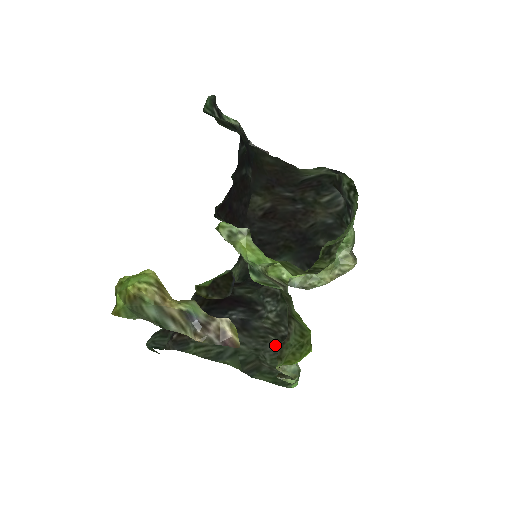
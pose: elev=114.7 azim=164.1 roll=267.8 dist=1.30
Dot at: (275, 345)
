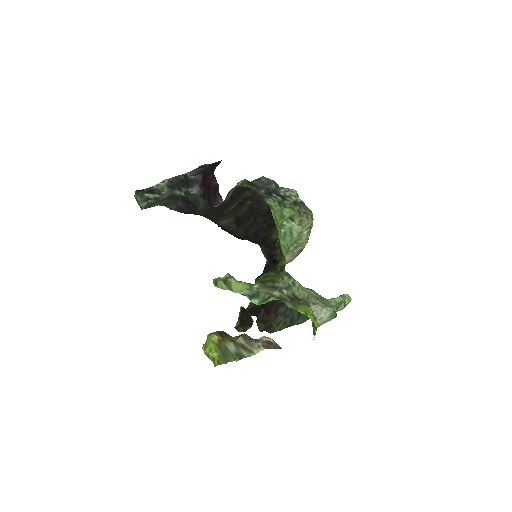
Dot at: occluded
